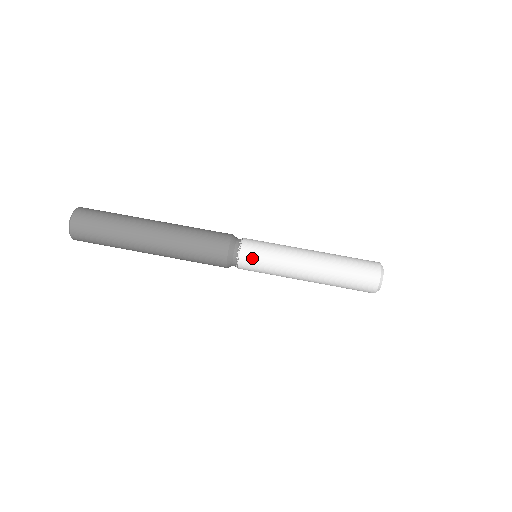
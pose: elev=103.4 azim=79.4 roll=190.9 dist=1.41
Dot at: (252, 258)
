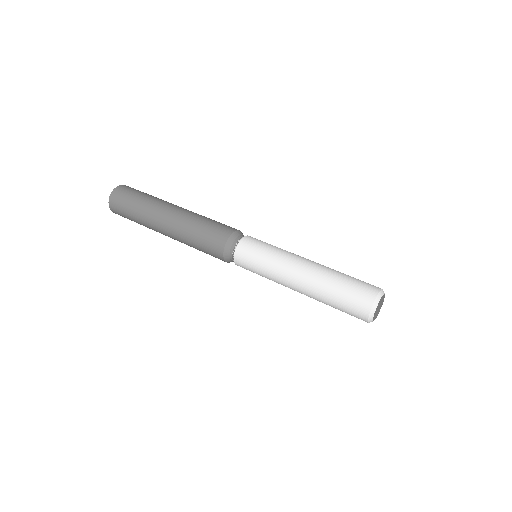
Dot at: (245, 261)
